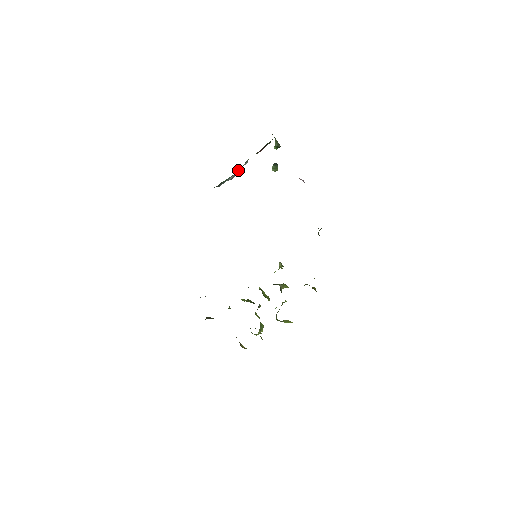
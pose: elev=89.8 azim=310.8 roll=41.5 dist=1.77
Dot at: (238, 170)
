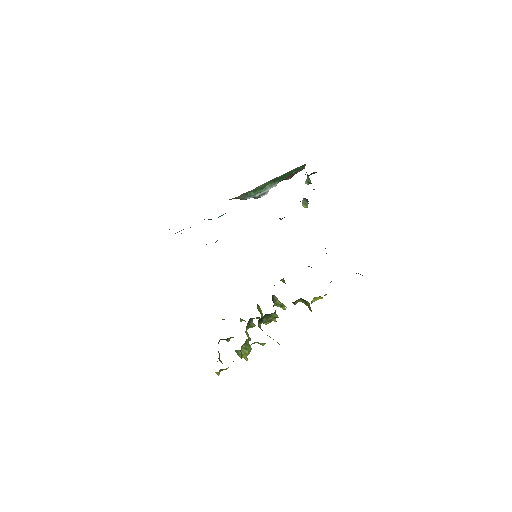
Dot at: (265, 189)
